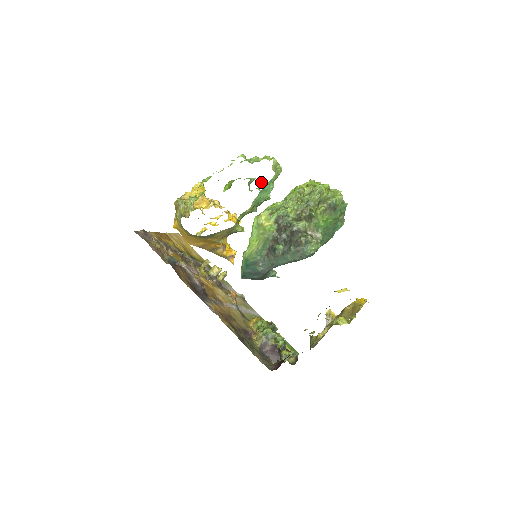
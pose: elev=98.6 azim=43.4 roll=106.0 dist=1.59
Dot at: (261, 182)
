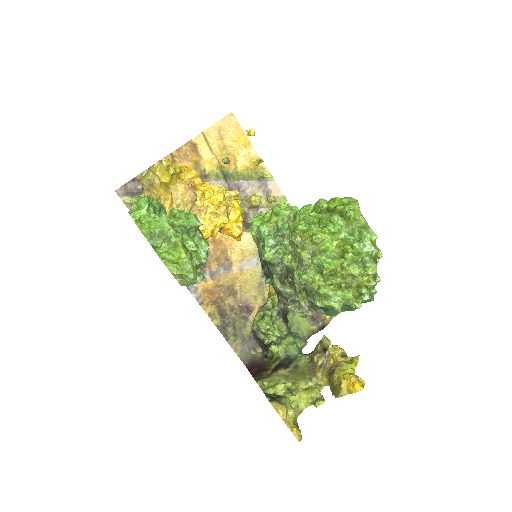
Dot at: (195, 250)
